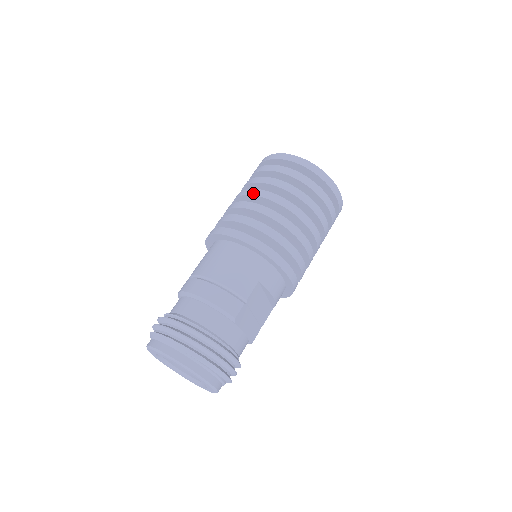
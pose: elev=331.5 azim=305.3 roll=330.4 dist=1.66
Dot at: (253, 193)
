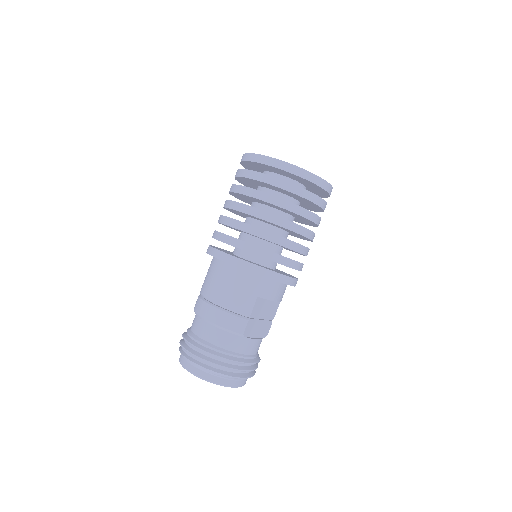
Dot at: (237, 208)
